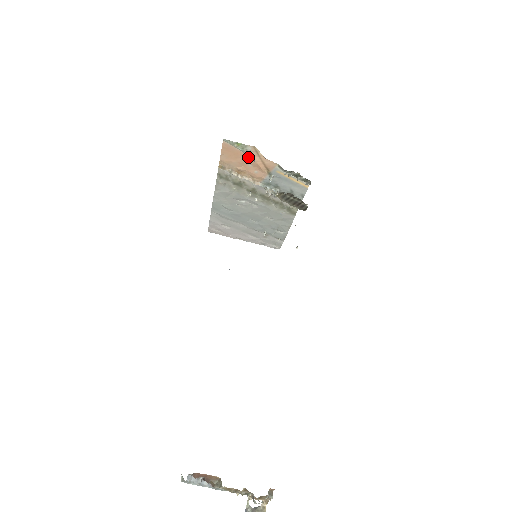
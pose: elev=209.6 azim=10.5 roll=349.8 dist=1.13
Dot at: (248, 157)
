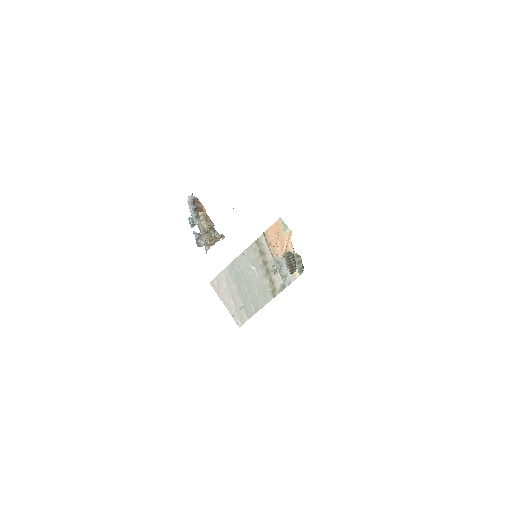
Dot at: (283, 236)
